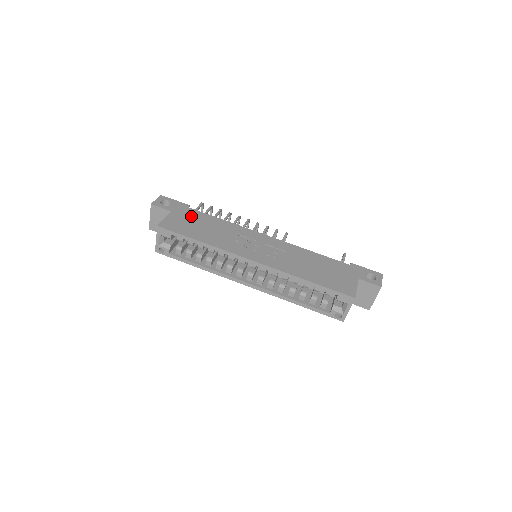
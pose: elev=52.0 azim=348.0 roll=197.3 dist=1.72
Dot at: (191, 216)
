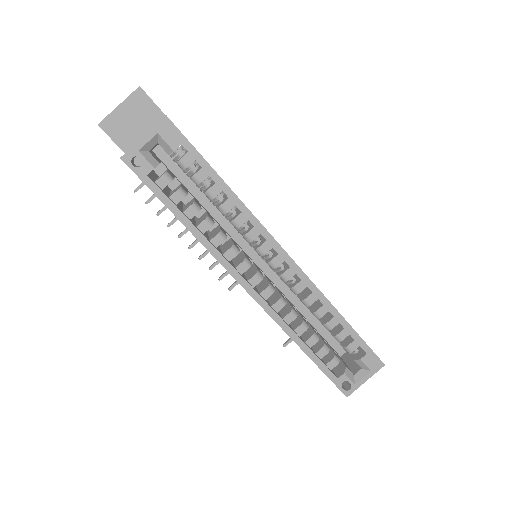
Dot at: occluded
